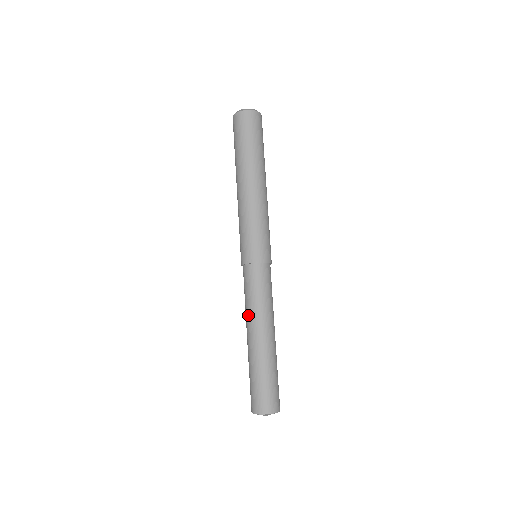
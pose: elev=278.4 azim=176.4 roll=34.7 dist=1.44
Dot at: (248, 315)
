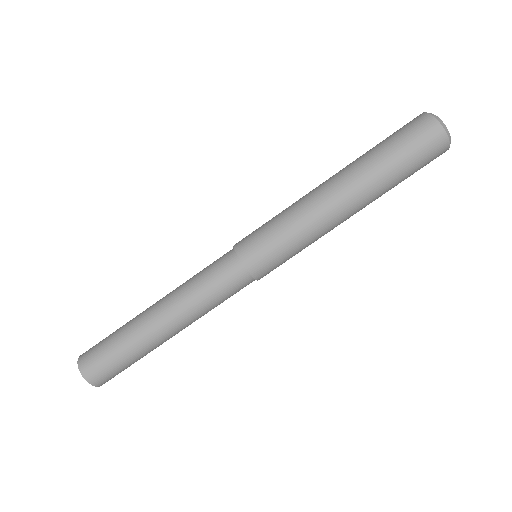
Dot at: (178, 287)
